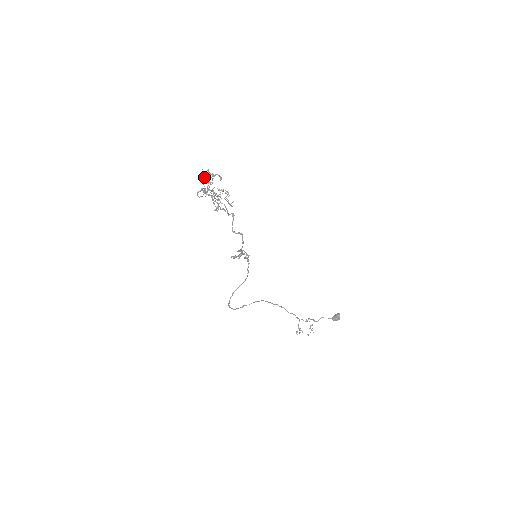
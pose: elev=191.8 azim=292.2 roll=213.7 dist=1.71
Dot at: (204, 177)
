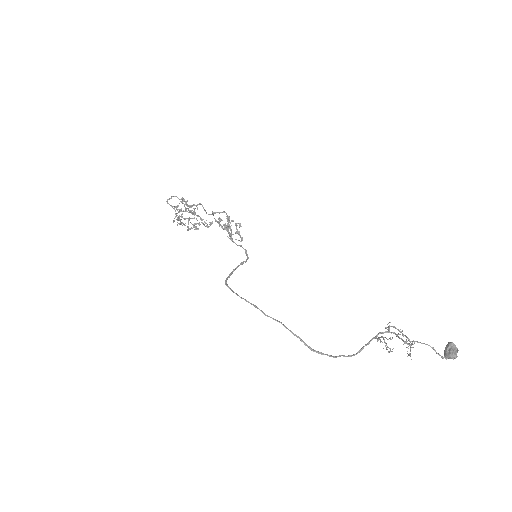
Dot at: occluded
